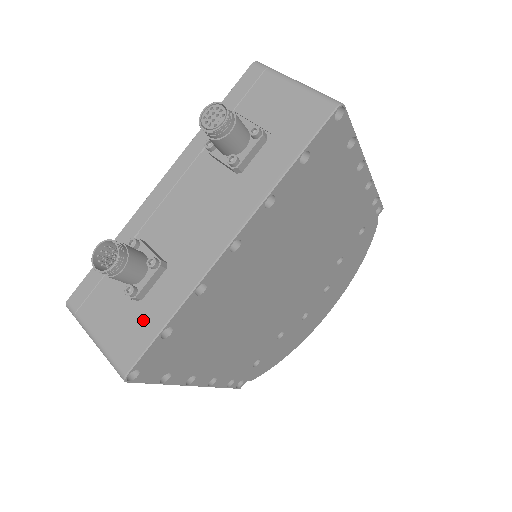
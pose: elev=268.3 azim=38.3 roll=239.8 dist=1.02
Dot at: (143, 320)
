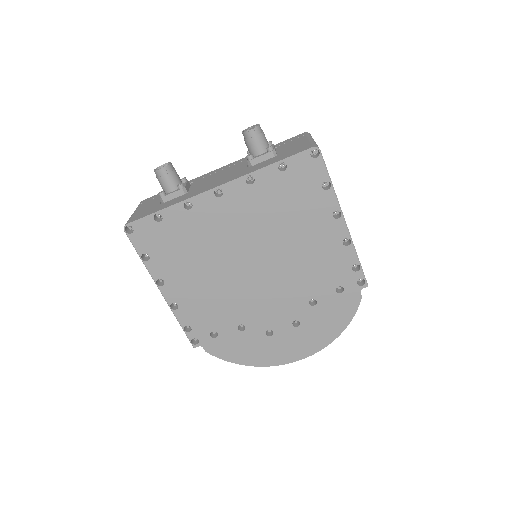
Dot at: (155, 208)
